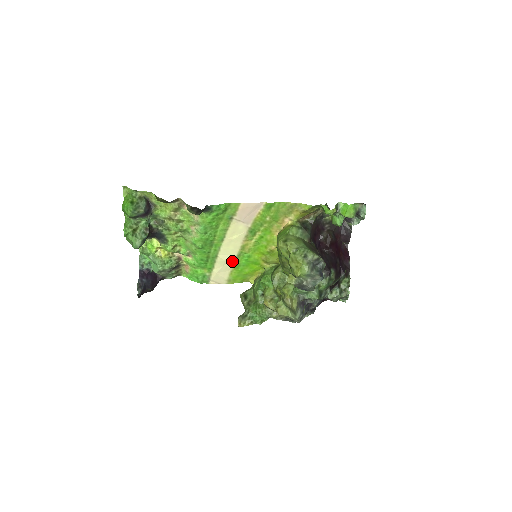
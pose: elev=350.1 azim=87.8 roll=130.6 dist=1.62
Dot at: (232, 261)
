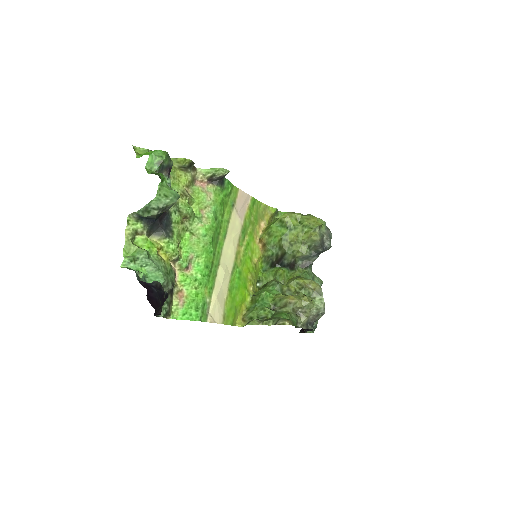
Dot at: (228, 278)
